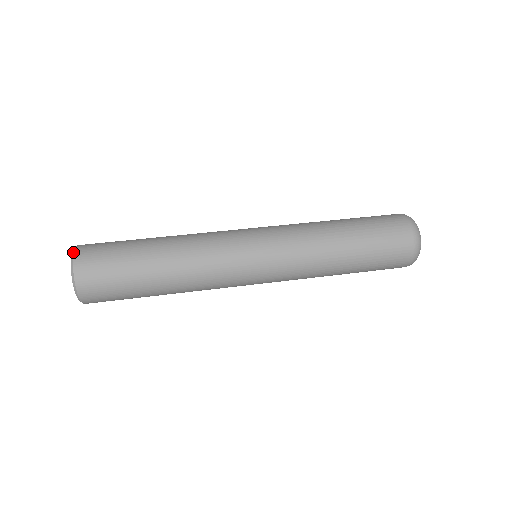
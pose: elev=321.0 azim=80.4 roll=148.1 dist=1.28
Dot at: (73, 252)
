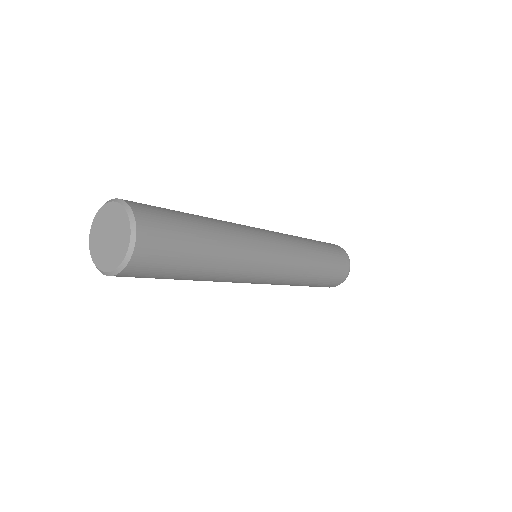
Dot at: (95, 215)
